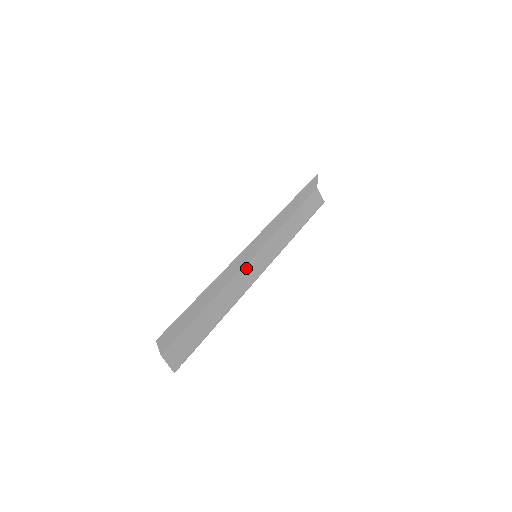
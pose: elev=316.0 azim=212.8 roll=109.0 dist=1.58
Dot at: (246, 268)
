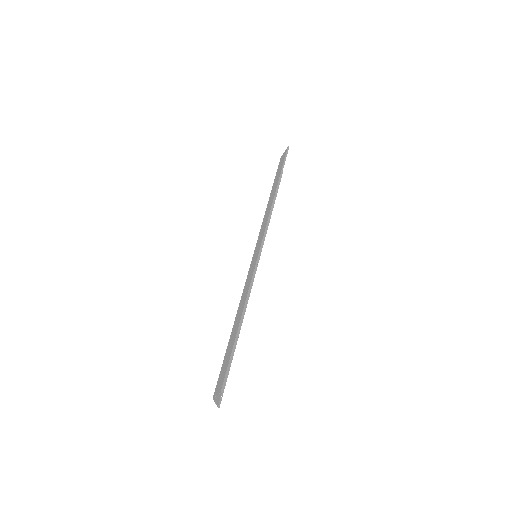
Dot at: occluded
